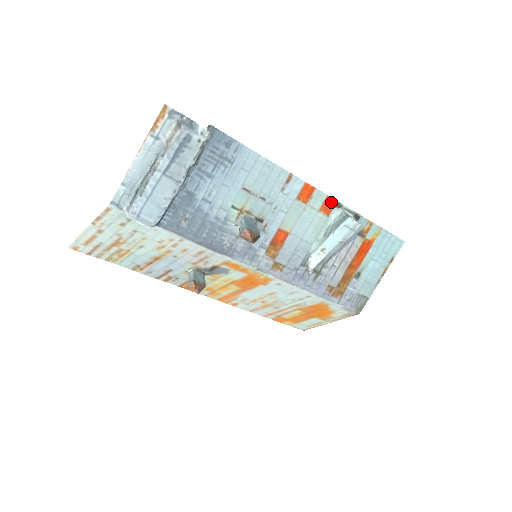
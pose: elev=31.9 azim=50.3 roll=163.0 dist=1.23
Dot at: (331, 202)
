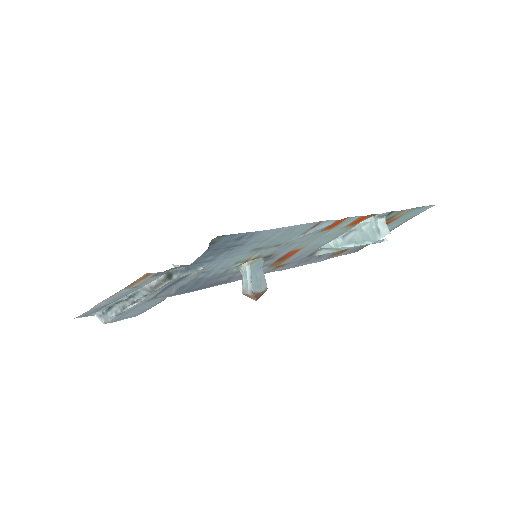
Dot at: (363, 217)
